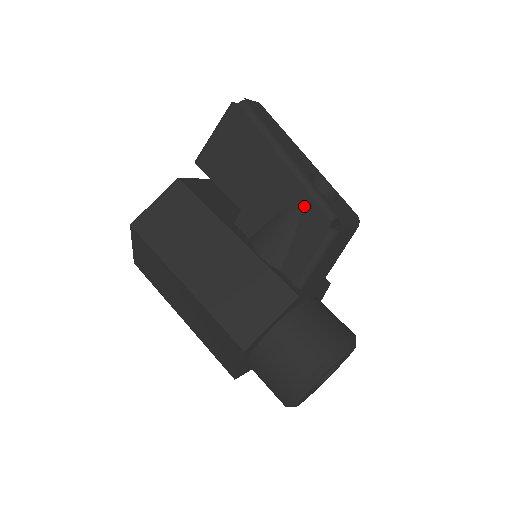
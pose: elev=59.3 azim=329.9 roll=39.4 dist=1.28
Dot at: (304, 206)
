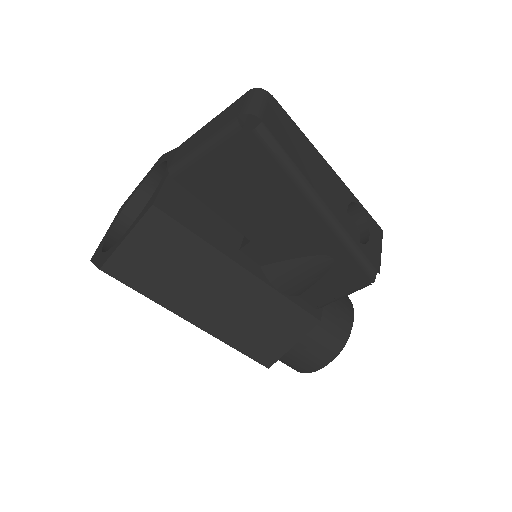
Dot at: (341, 260)
